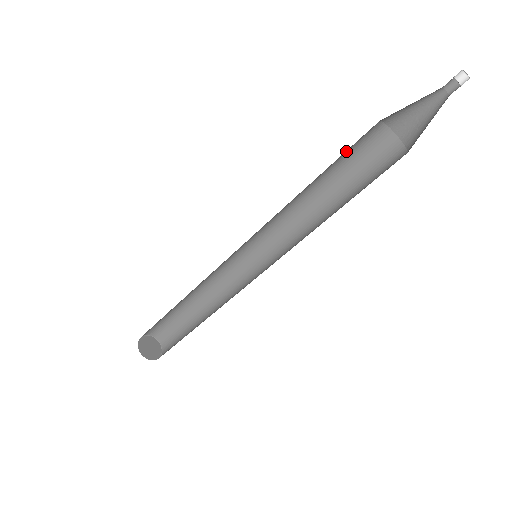
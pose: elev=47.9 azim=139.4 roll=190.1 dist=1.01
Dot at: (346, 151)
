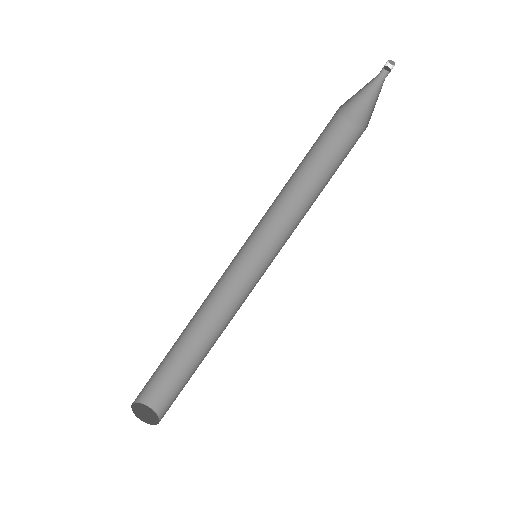
Dot at: (329, 150)
